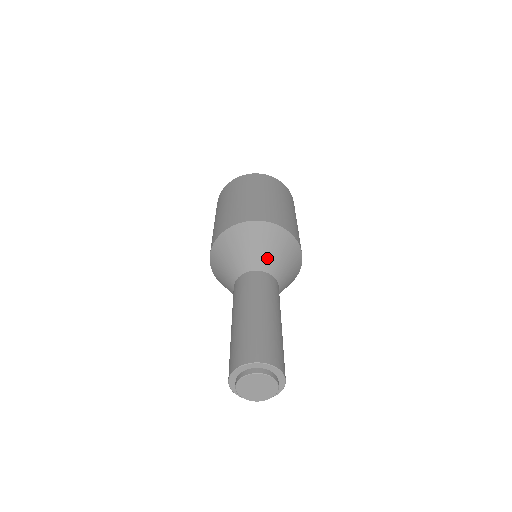
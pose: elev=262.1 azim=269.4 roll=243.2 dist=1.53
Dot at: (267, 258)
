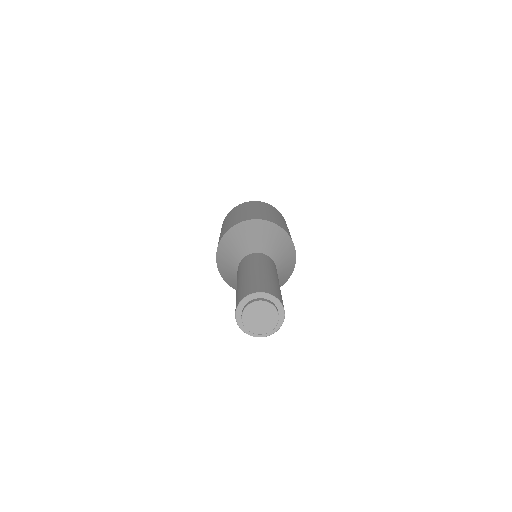
Dot at: (262, 244)
